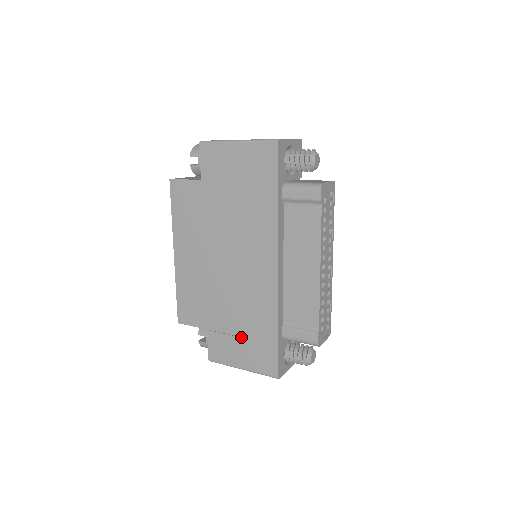
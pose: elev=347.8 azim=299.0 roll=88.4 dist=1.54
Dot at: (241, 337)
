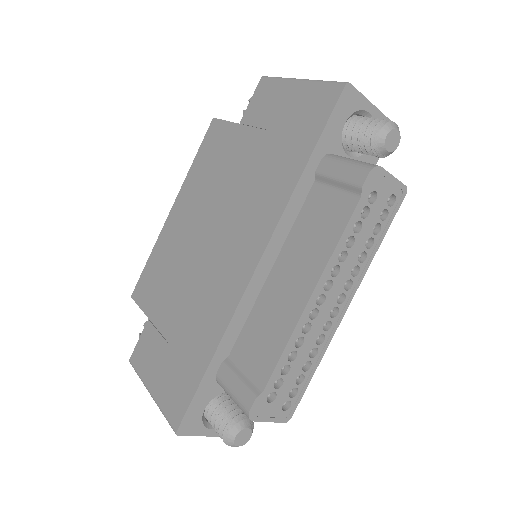
Dot at: (171, 347)
